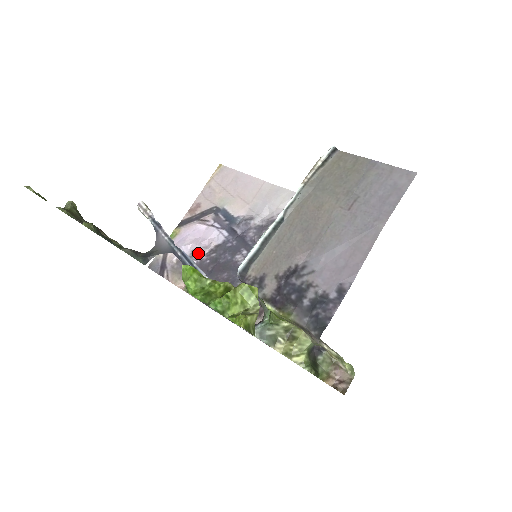
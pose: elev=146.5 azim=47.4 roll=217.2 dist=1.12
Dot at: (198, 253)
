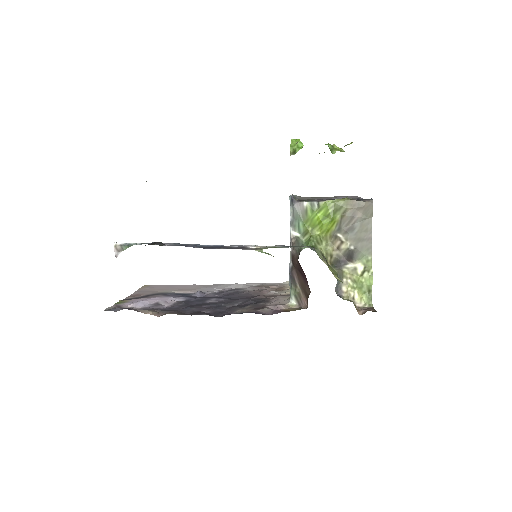
Dot at: (162, 304)
